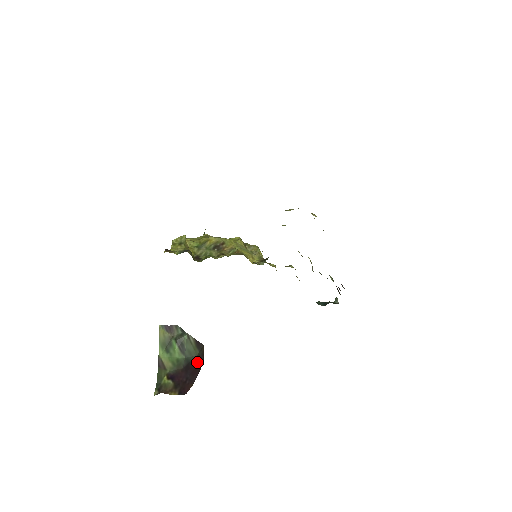
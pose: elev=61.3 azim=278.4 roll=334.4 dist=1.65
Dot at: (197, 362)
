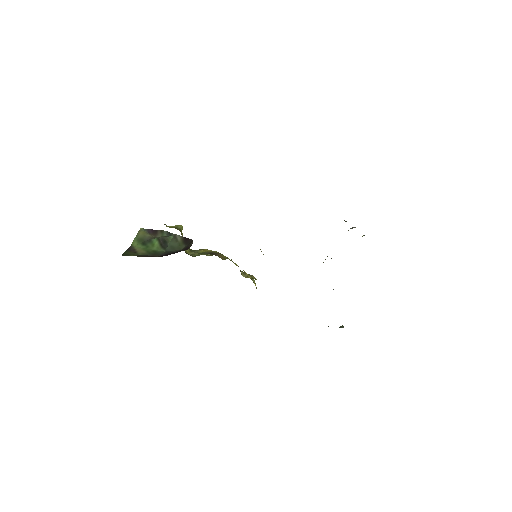
Dot at: (181, 250)
